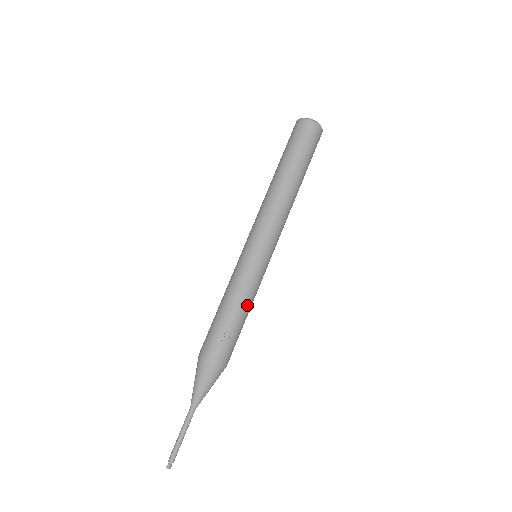
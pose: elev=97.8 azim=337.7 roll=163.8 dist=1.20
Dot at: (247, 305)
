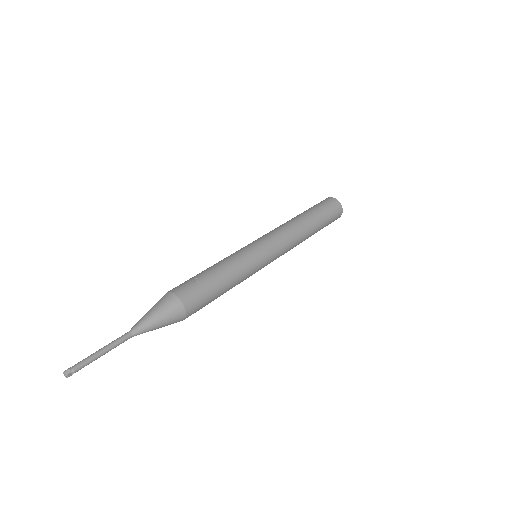
Dot at: (230, 270)
